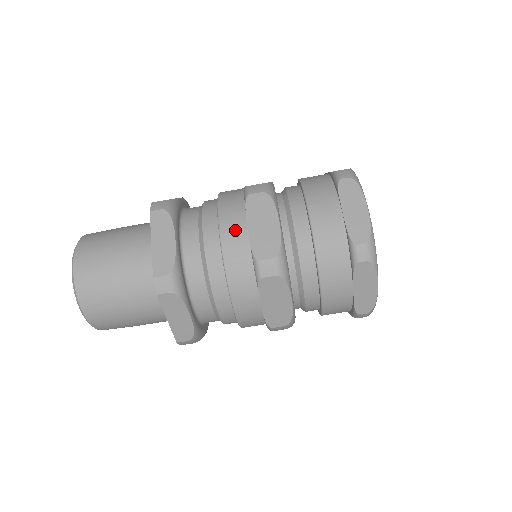
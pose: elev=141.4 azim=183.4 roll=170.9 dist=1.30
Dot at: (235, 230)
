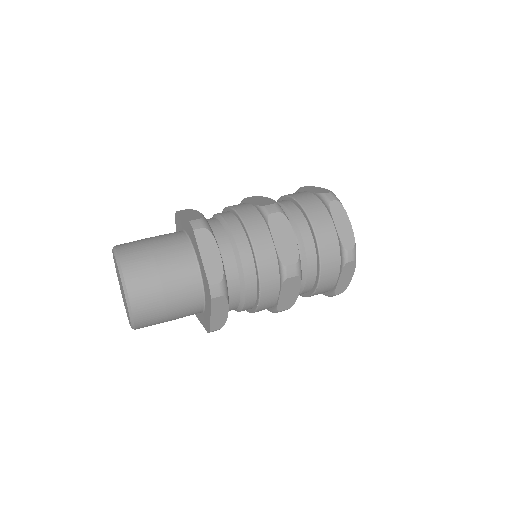
Dot at: (241, 205)
